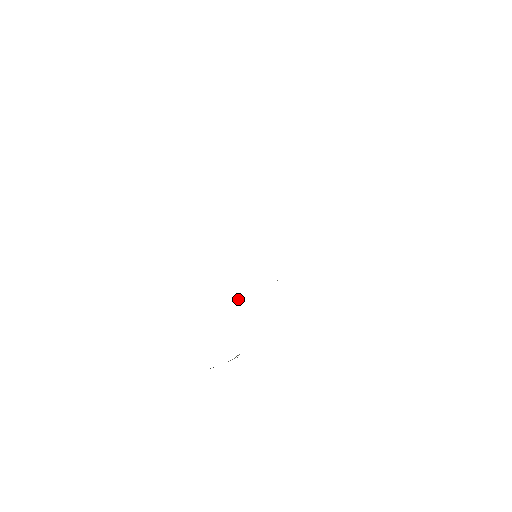
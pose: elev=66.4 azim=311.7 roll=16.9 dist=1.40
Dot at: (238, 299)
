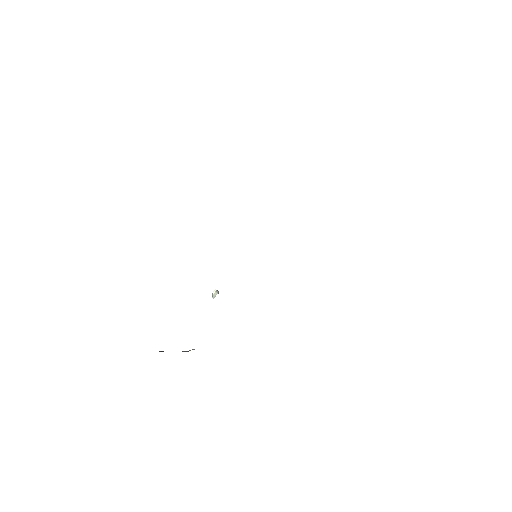
Dot at: (216, 292)
